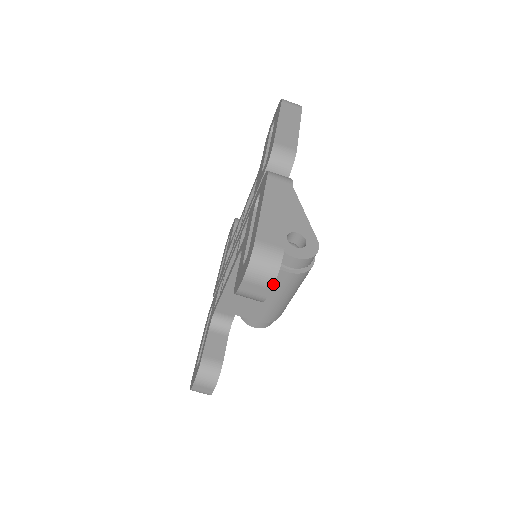
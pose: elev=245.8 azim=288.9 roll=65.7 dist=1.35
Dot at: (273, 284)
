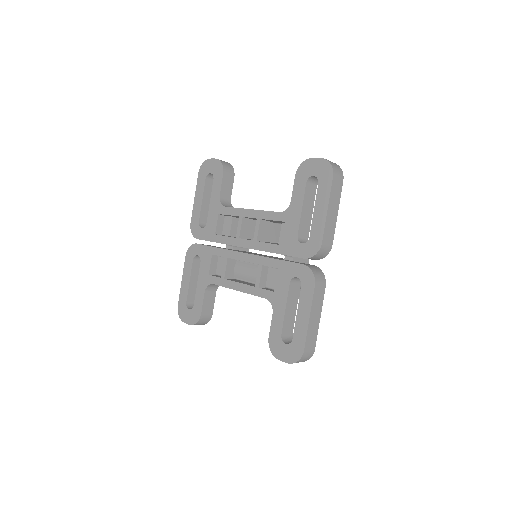
Dot at: occluded
